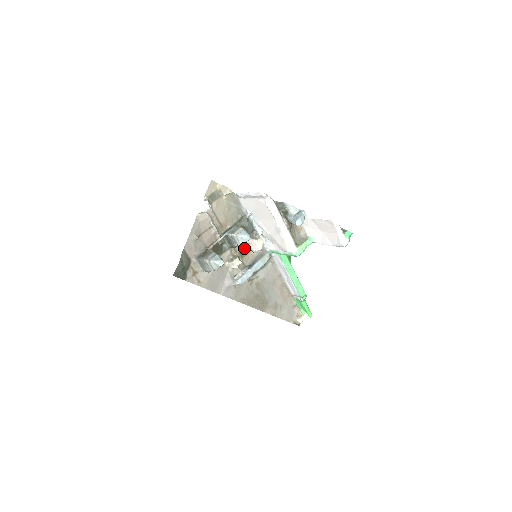
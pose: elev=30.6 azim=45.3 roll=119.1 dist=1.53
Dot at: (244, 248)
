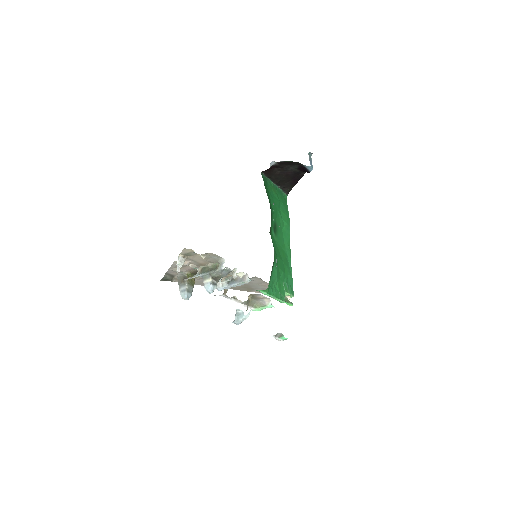
Dot at: occluded
